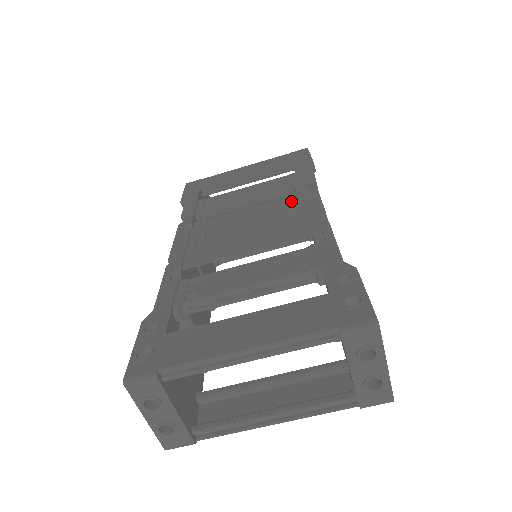
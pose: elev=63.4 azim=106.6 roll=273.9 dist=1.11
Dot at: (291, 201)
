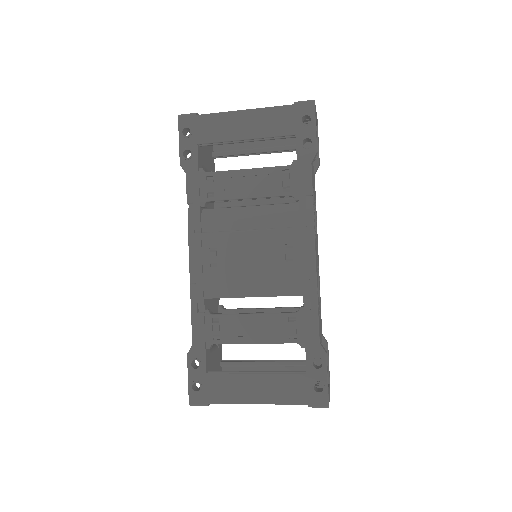
Dot at: (290, 229)
